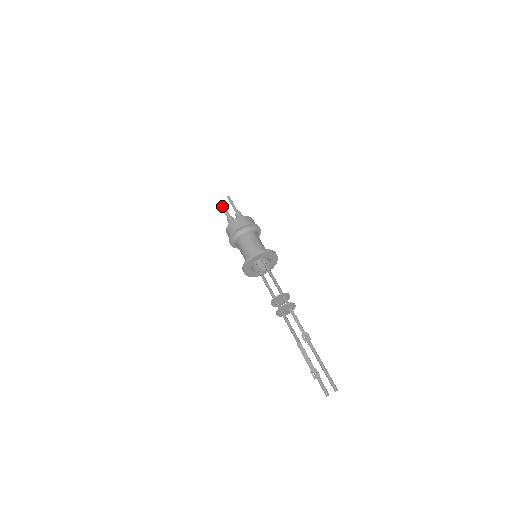
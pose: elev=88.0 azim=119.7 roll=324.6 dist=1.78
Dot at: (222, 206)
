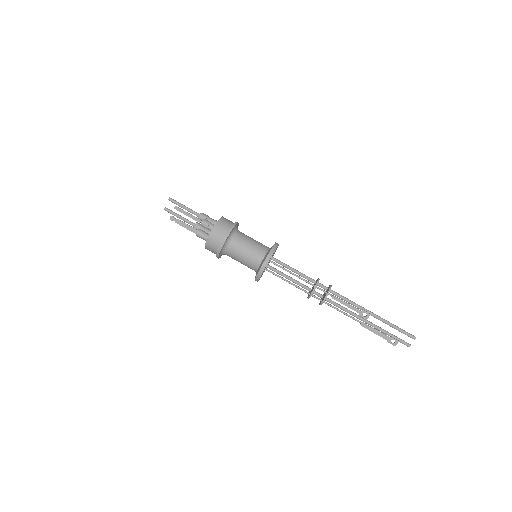
Dot at: (178, 223)
